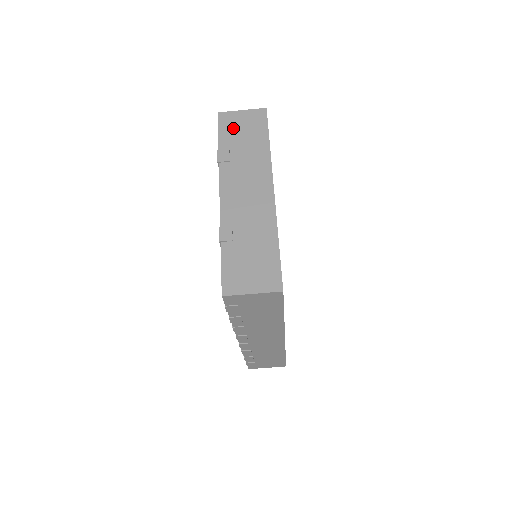
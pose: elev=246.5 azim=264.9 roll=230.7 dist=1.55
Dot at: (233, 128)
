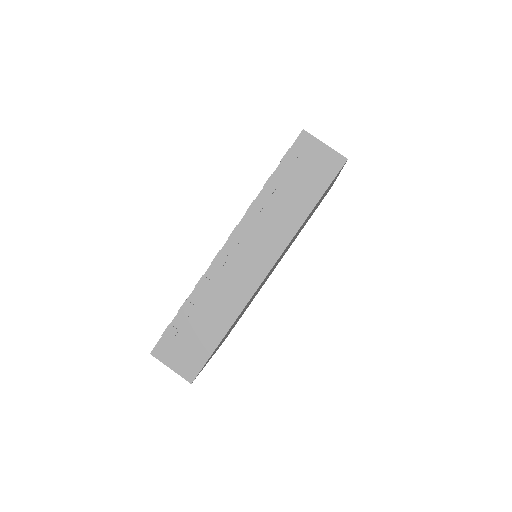
Dot at: occluded
